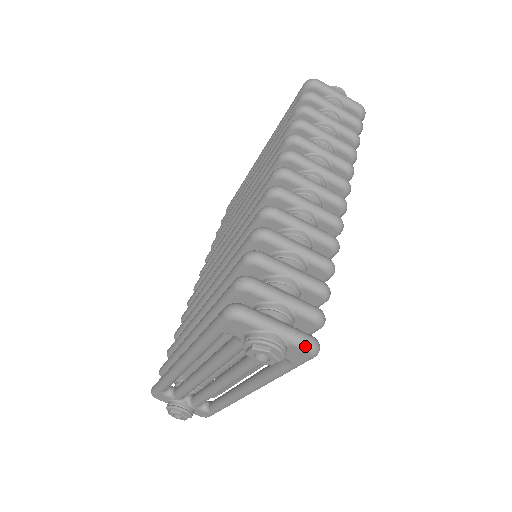
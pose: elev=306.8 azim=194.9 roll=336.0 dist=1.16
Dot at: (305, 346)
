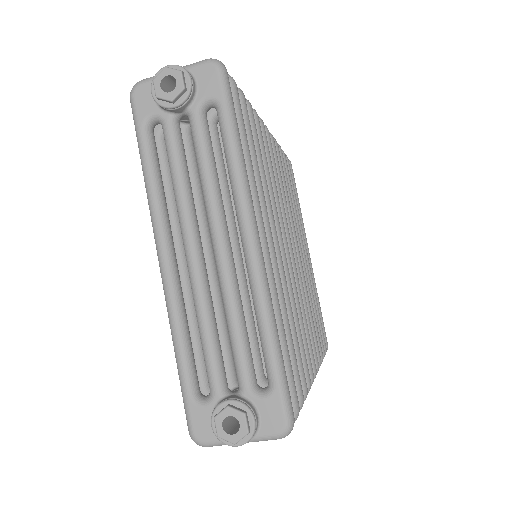
Dot at: (202, 61)
